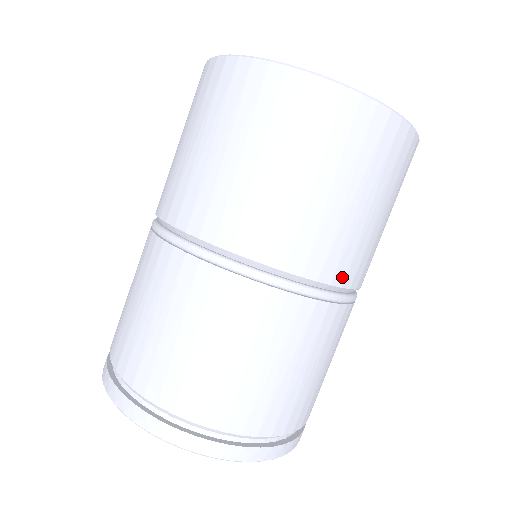
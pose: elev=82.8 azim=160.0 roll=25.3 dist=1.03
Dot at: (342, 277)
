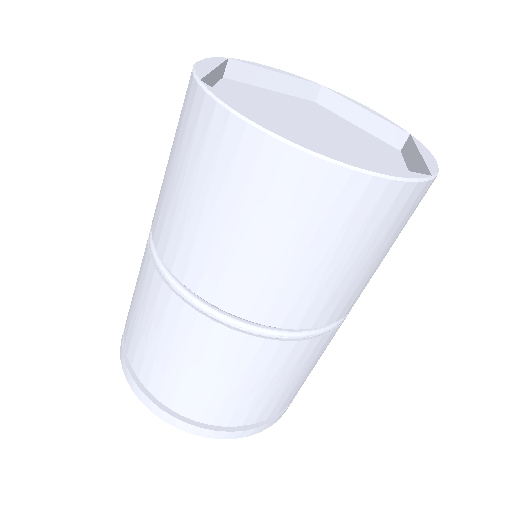
Dot at: (279, 319)
